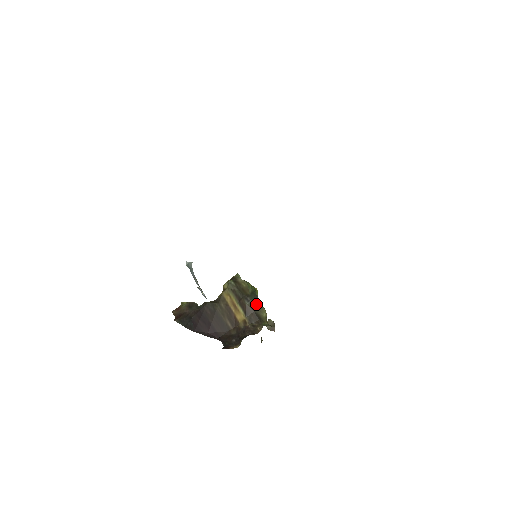
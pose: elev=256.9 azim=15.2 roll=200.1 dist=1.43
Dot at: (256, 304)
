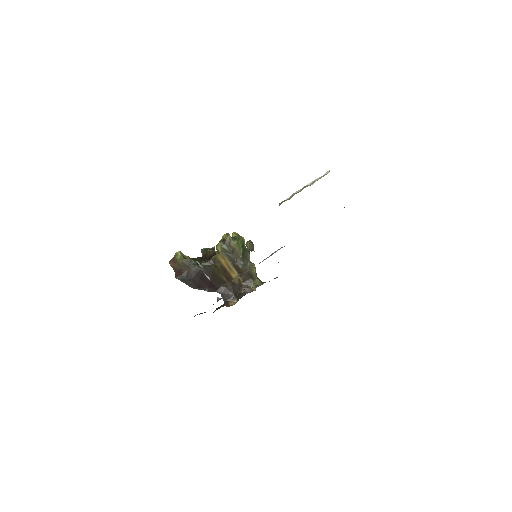
Dot at: (248, 265)
